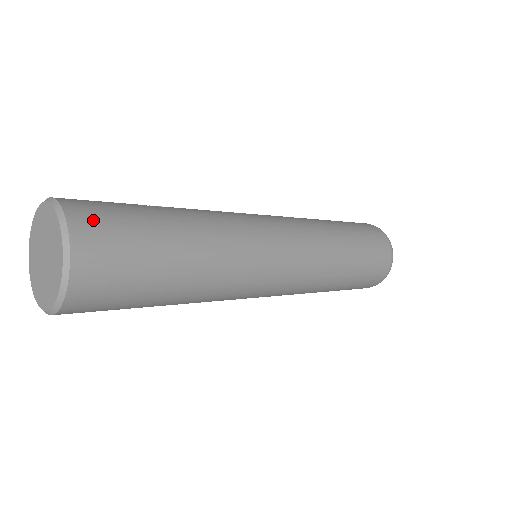
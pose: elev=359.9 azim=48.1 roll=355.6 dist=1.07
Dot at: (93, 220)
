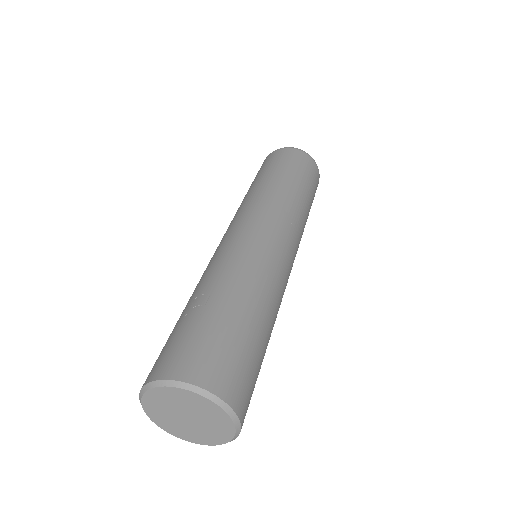
Dot at: (220, 372)
